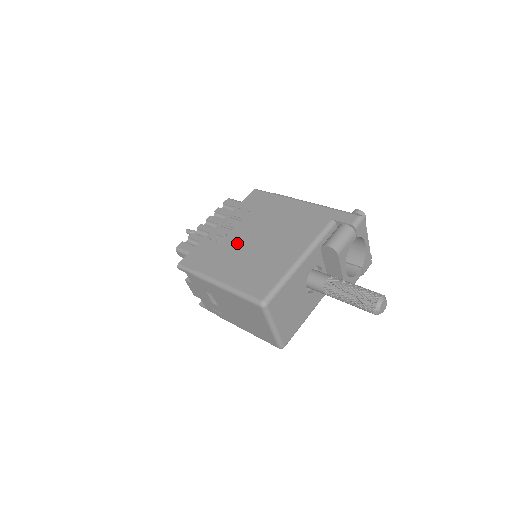
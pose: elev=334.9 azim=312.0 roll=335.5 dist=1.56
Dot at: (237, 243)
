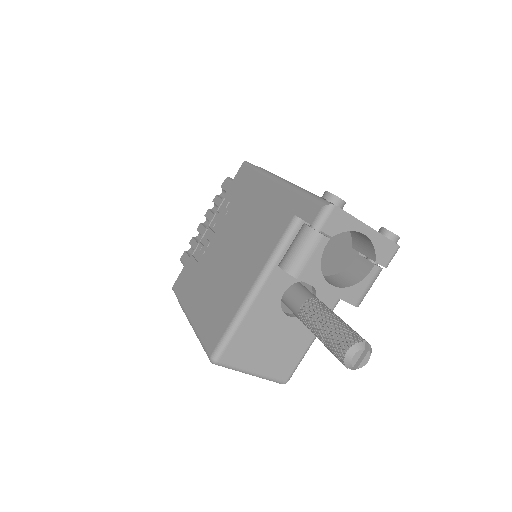
Dot at: (211, 259)
